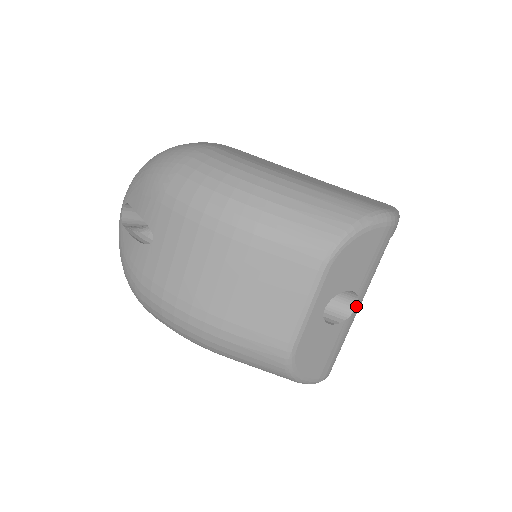
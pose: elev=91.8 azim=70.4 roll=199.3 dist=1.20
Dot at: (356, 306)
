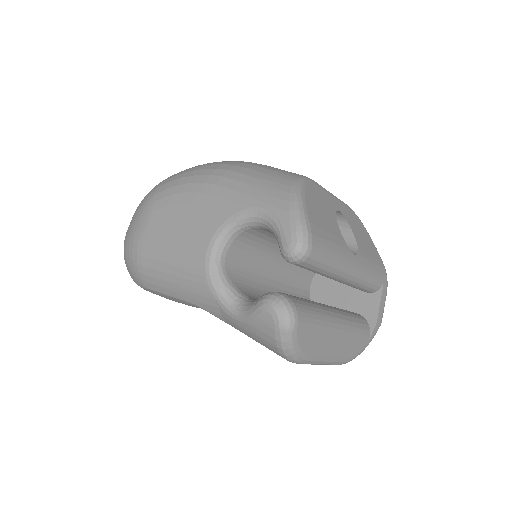
Dot at: (354, 256)
